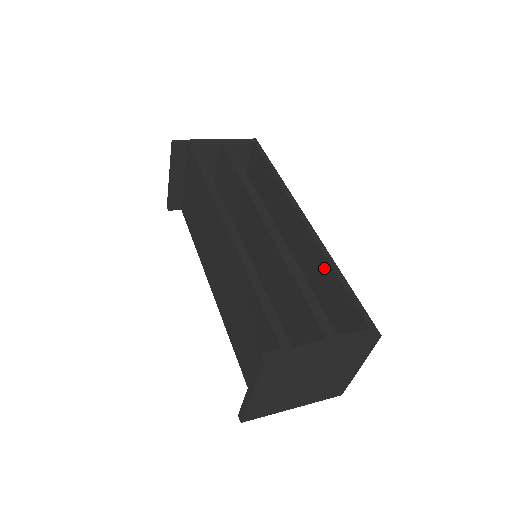
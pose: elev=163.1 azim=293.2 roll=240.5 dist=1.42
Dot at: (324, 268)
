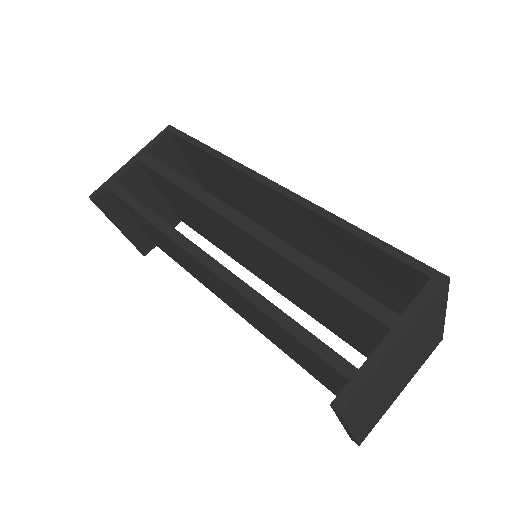
Dot at: (333, 230)
